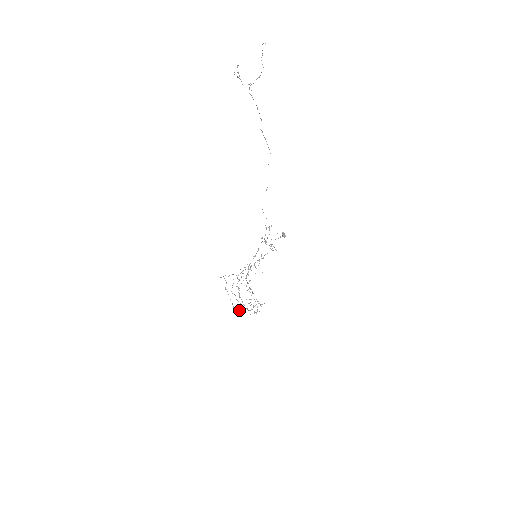
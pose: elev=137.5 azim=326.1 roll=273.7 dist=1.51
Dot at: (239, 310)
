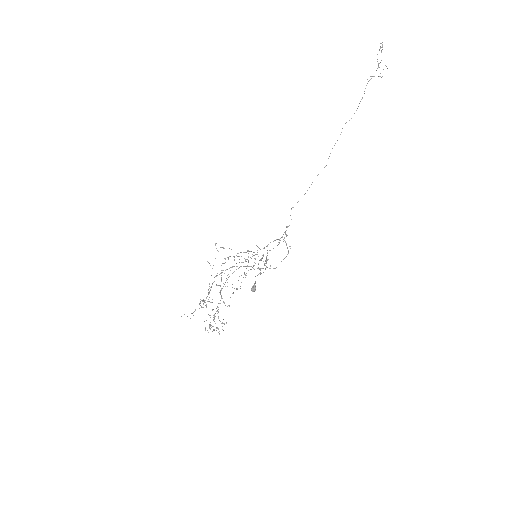
Dot at: occluded
